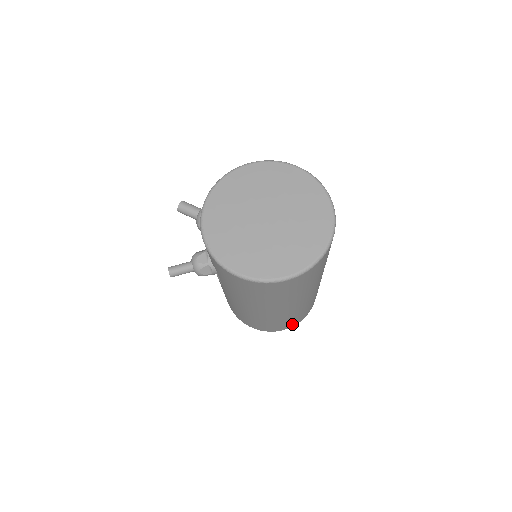
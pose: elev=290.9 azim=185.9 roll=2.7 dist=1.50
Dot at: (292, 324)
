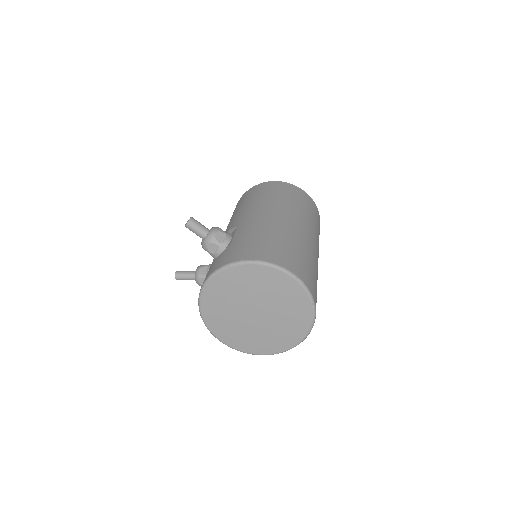
Dot at: occluded
